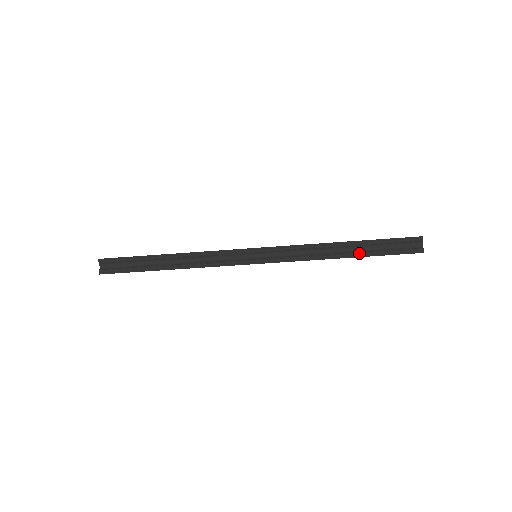
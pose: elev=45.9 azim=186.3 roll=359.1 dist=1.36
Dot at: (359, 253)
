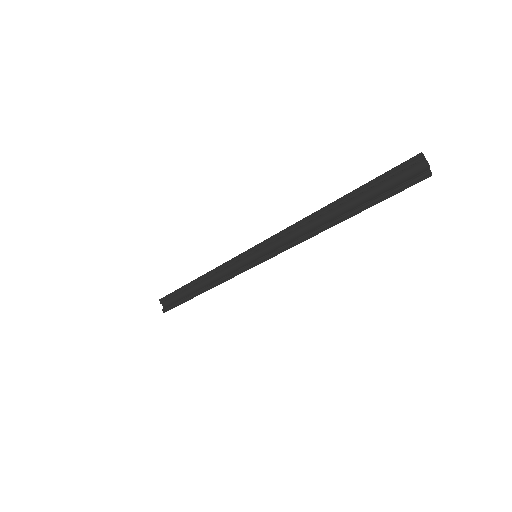
Dot at: (349, 212)
